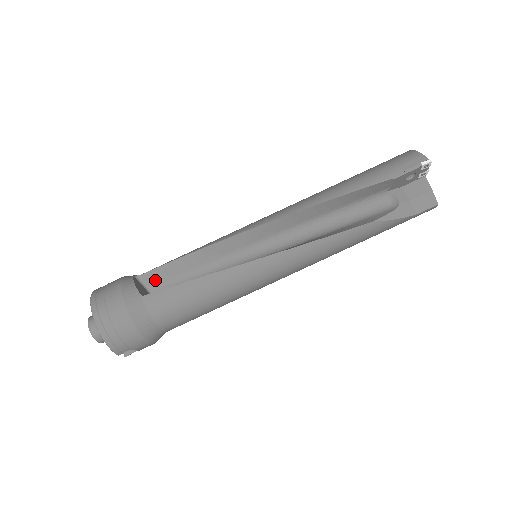
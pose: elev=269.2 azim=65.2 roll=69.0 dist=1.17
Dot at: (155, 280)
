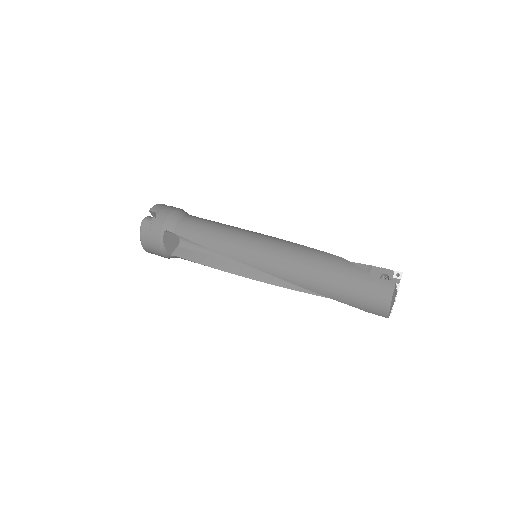
Dot at: occluded
